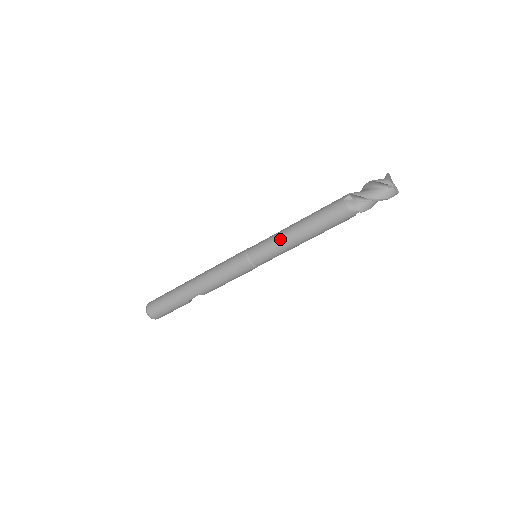
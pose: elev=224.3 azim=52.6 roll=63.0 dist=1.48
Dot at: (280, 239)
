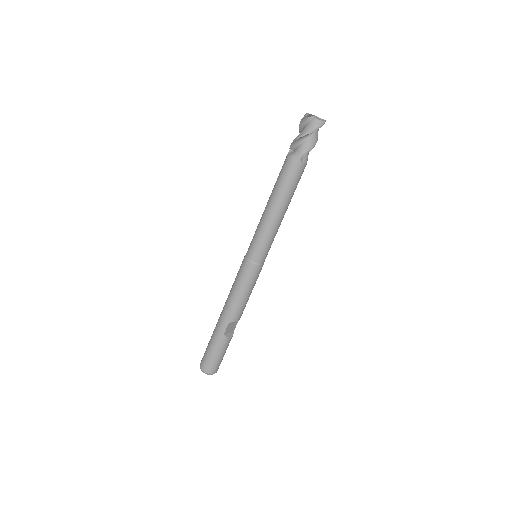
Dot at: (260, 223)
